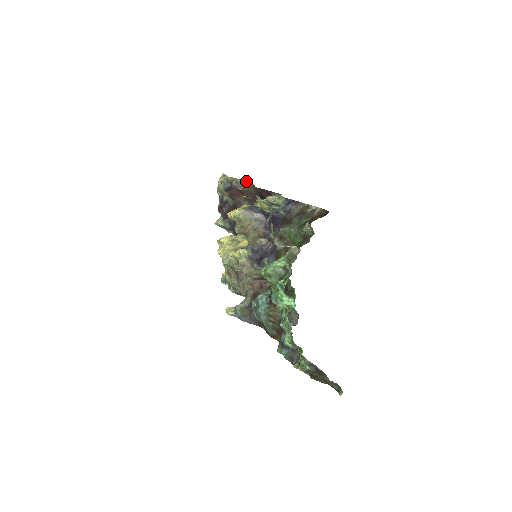
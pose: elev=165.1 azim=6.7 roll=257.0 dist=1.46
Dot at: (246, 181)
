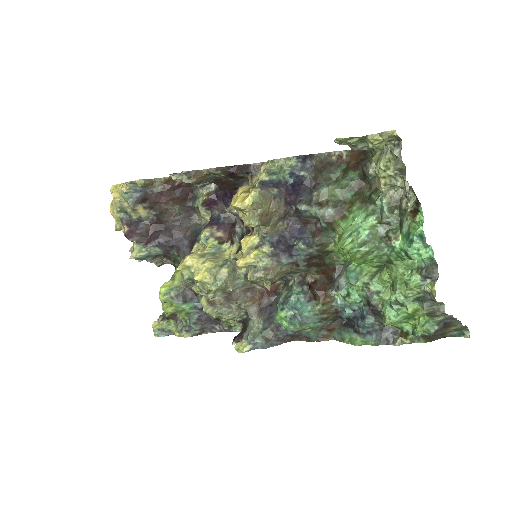
Dot at: occluded
